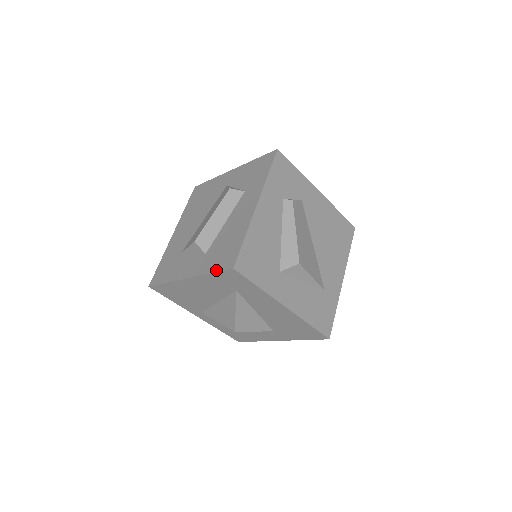
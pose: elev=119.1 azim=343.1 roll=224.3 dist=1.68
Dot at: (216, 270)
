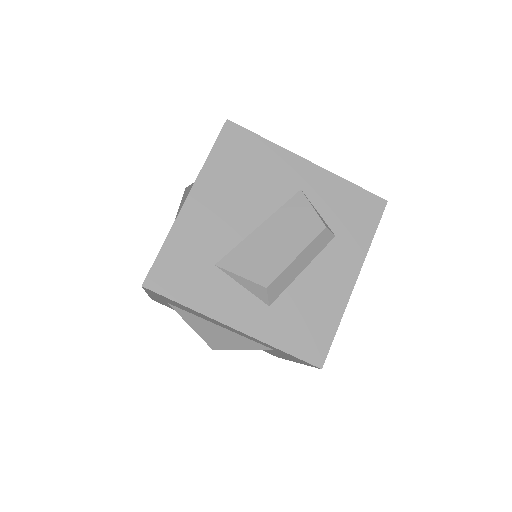
Dot at: (293, 353)
